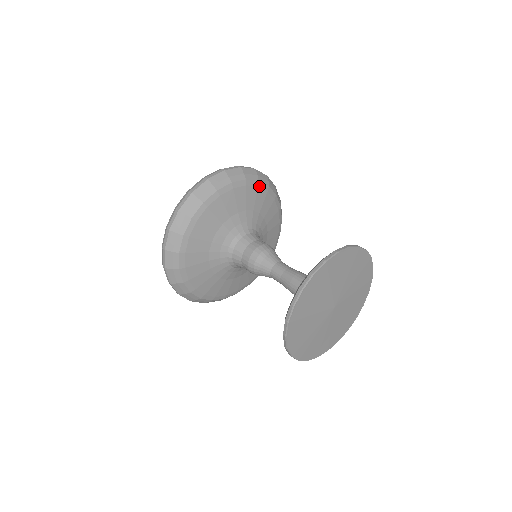
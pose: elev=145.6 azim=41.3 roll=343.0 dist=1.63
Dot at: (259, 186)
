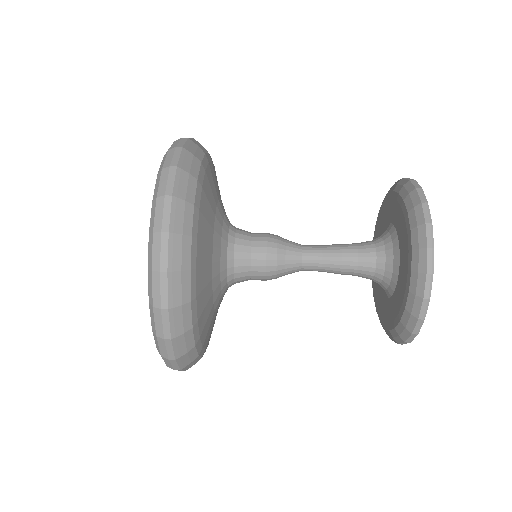
Dot at: (204, 168)
